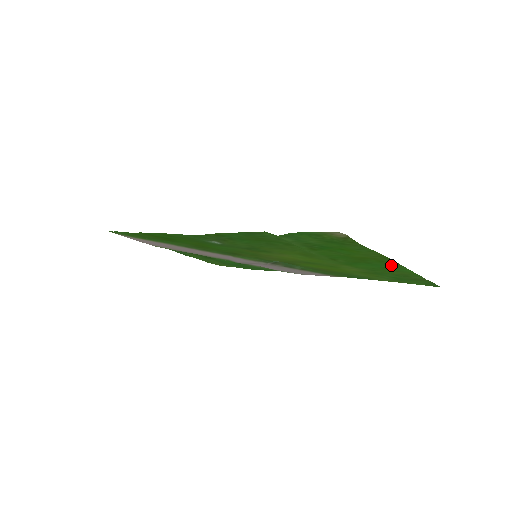
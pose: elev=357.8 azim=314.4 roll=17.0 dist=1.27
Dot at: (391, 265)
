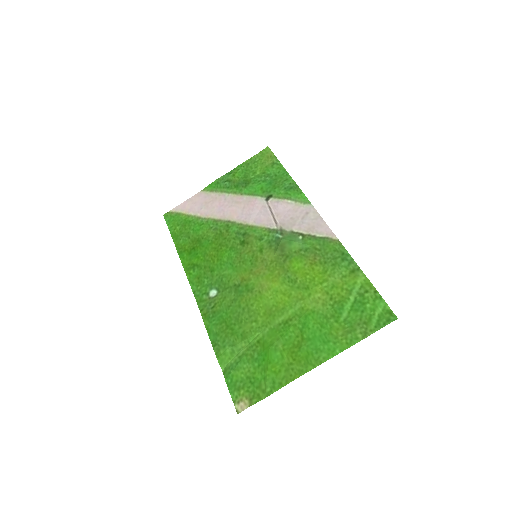
Dot at: (318, 354)
